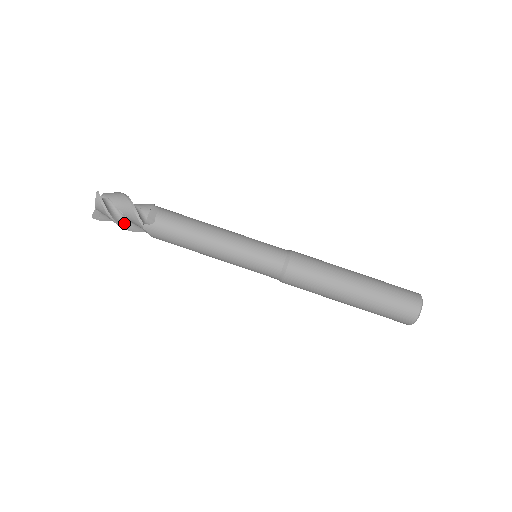
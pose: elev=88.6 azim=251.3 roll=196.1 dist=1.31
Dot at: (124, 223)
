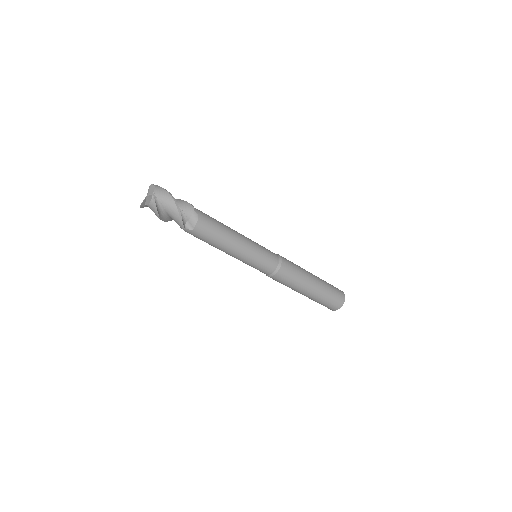
Dot at: (166, 218)
